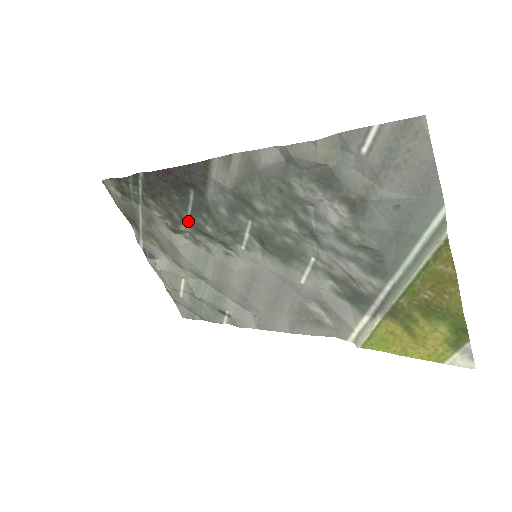
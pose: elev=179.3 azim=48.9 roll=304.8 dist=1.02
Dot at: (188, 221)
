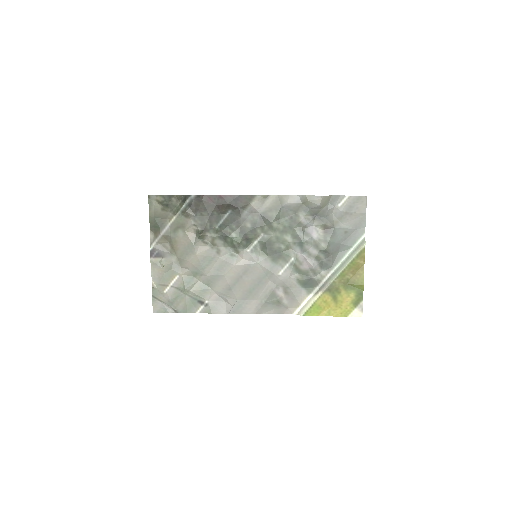
Dot at: (215, 230)
